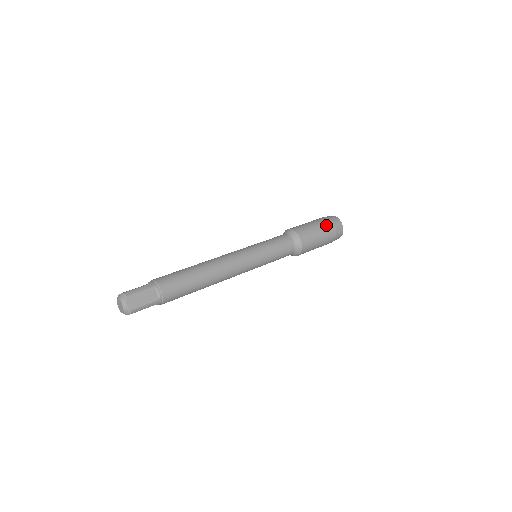
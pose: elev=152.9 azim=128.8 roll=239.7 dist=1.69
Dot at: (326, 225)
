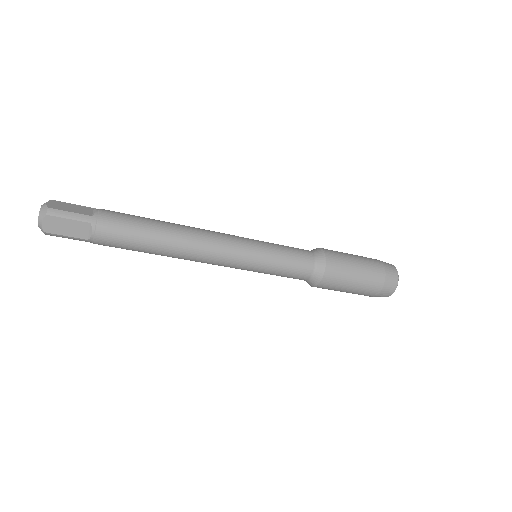
Dot at: (366, 257)
